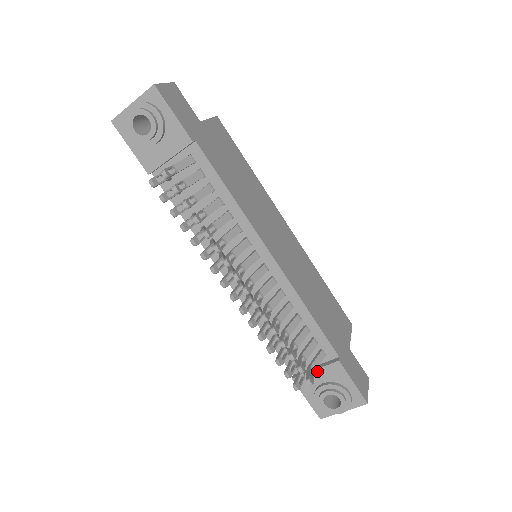
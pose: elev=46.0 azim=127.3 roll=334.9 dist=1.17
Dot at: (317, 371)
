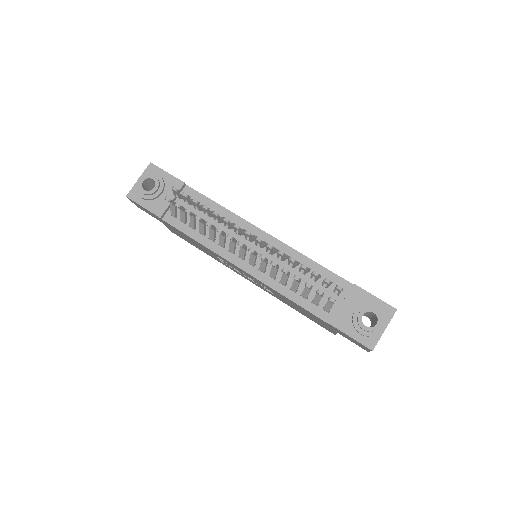
Dot at: (344, 303)
